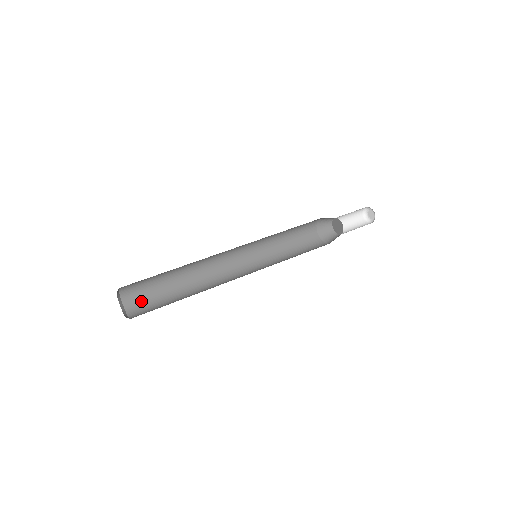
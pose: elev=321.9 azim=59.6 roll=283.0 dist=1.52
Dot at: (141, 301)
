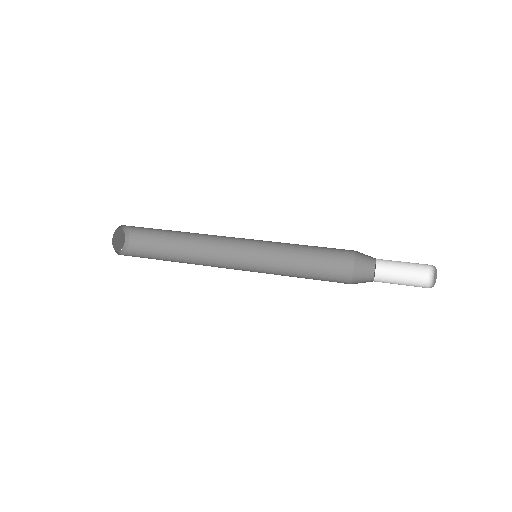
Dot at: (144, 241)
